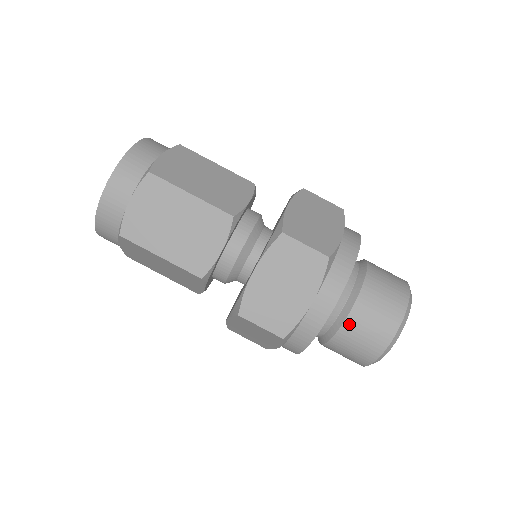
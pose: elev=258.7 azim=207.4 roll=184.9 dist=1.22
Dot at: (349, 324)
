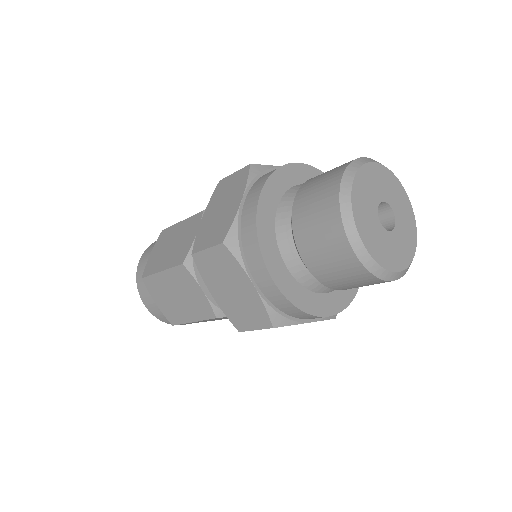
Dot at: (312, 268)
